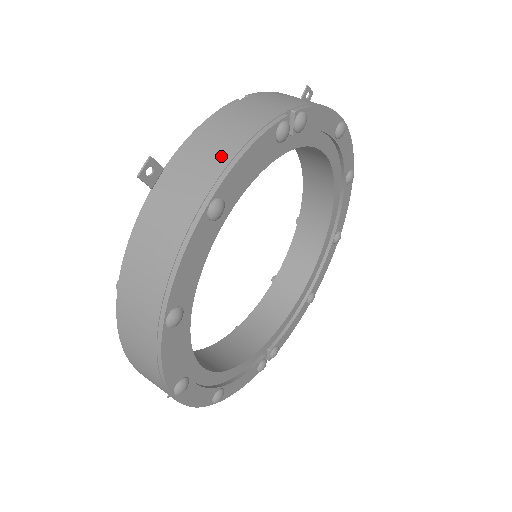
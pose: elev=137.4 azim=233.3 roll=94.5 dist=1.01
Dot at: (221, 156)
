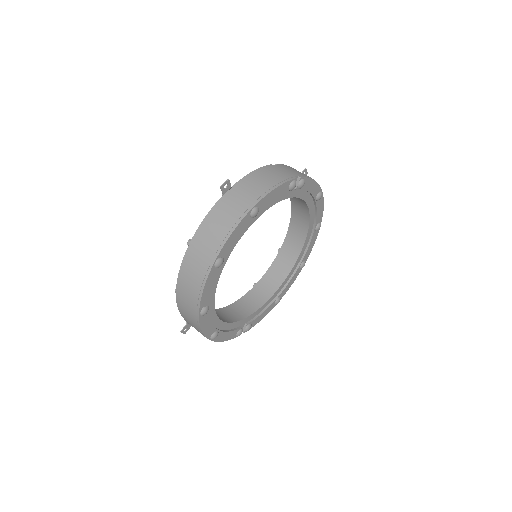
Dot at: (262, 188)
